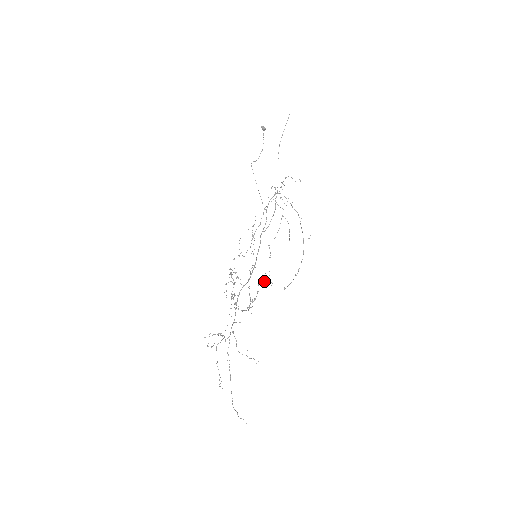
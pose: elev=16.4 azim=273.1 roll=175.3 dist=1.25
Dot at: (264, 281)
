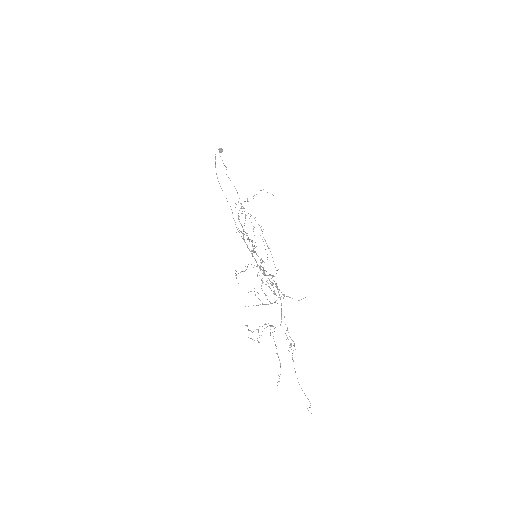
Dot at: (274, 276)
